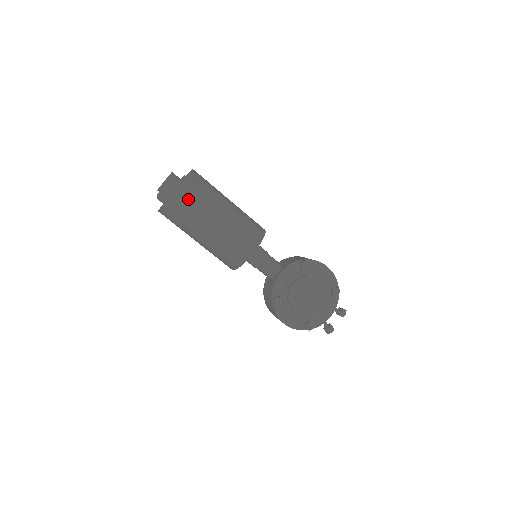
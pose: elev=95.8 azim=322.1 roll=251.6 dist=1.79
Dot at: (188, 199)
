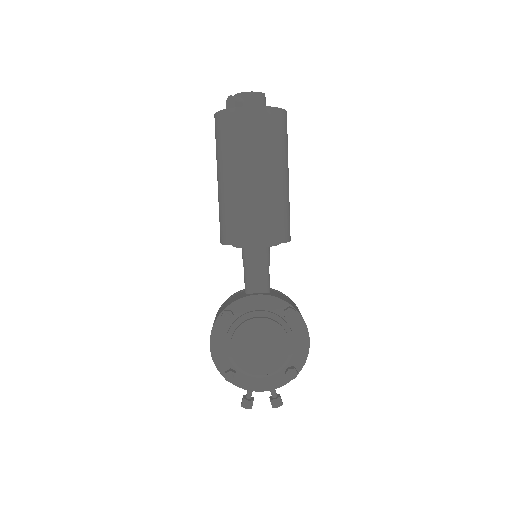
Dot at: (250, 127)
